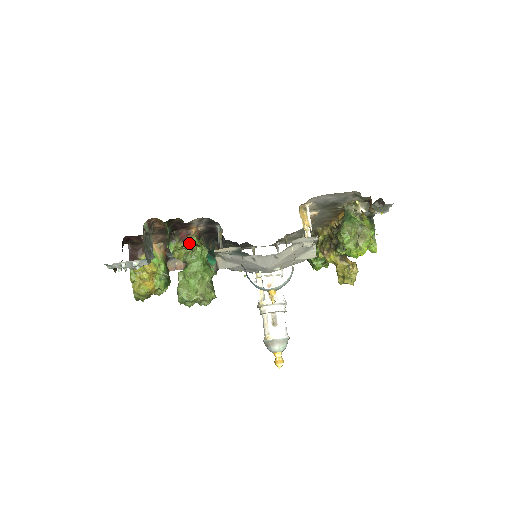
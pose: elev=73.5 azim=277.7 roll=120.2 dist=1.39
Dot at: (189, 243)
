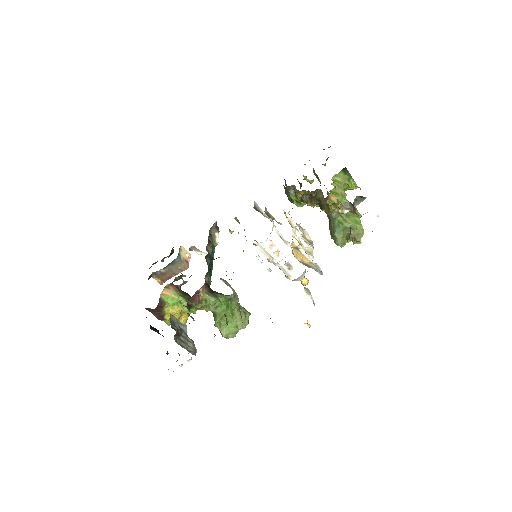
Dot at: (205, 302)
